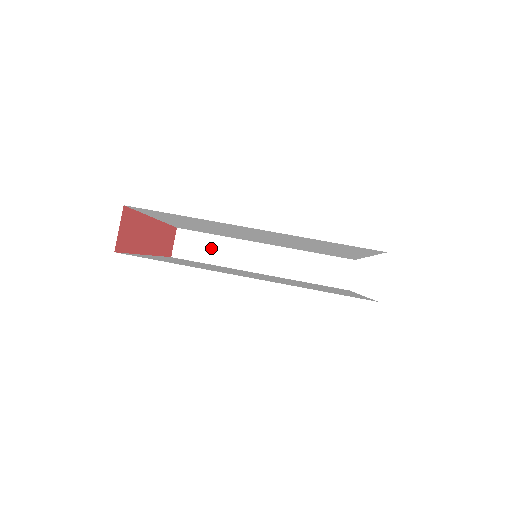
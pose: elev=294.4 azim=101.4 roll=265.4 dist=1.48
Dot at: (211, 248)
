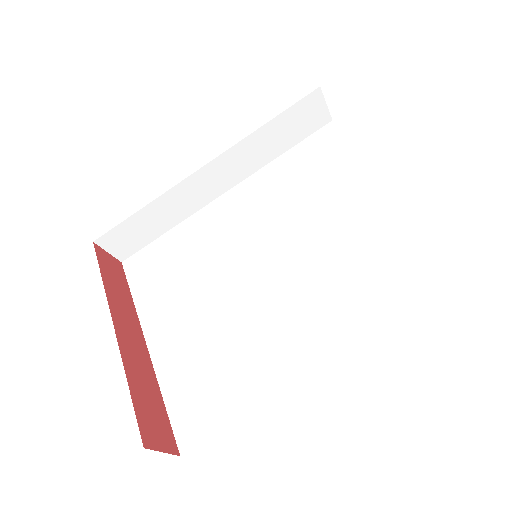
Dot at: (151, 222)
